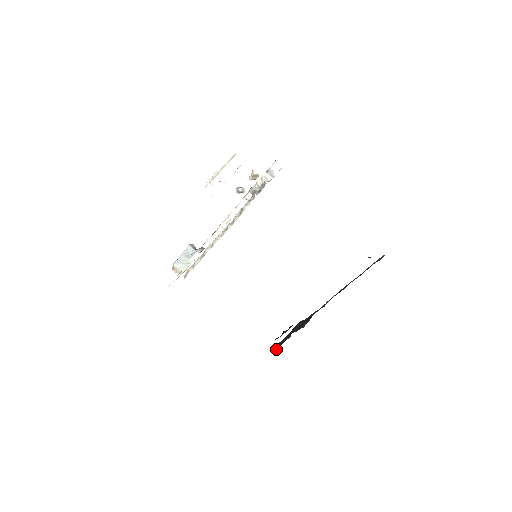
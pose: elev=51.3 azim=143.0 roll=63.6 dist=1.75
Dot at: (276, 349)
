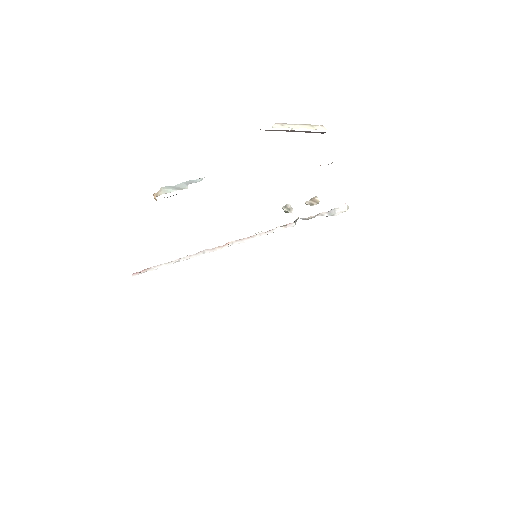
Dot at: occluded
